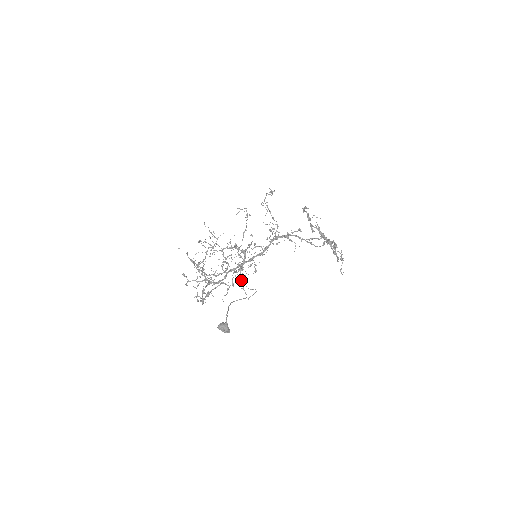
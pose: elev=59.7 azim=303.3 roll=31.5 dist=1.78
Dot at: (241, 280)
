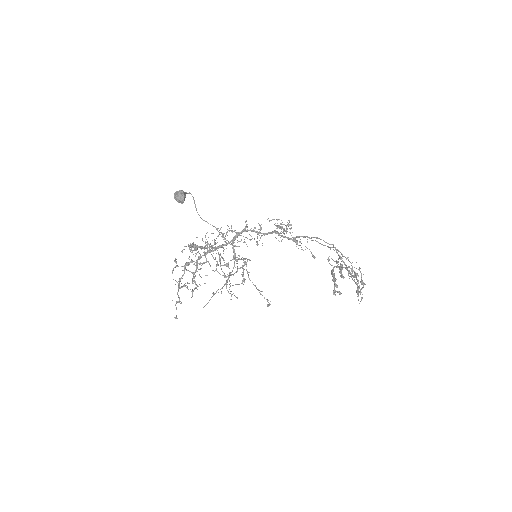
Dot at: occluded
